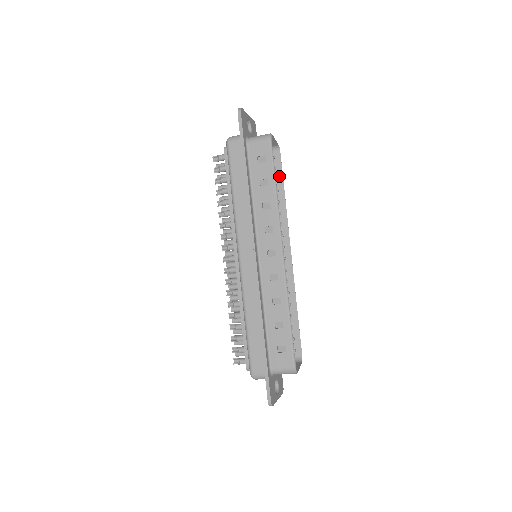
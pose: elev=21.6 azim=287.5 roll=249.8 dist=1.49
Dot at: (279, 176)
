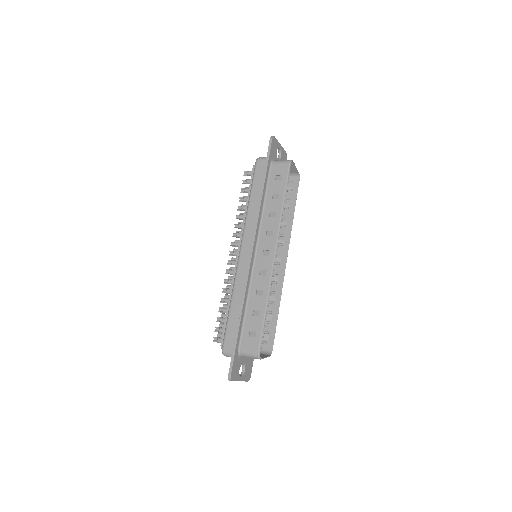
Dot at: (294, 198)
